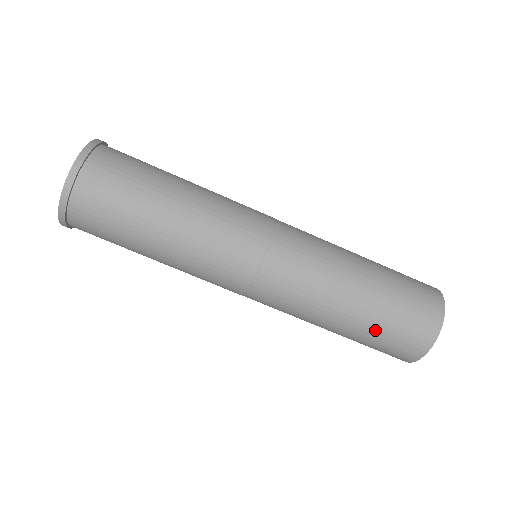
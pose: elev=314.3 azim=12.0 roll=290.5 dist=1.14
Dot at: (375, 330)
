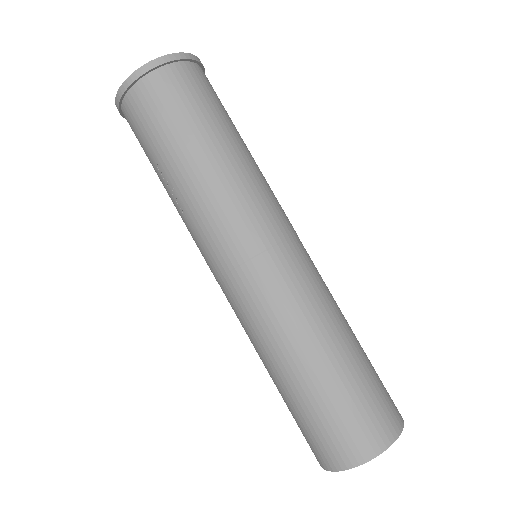
Dot at: (303, 408)
